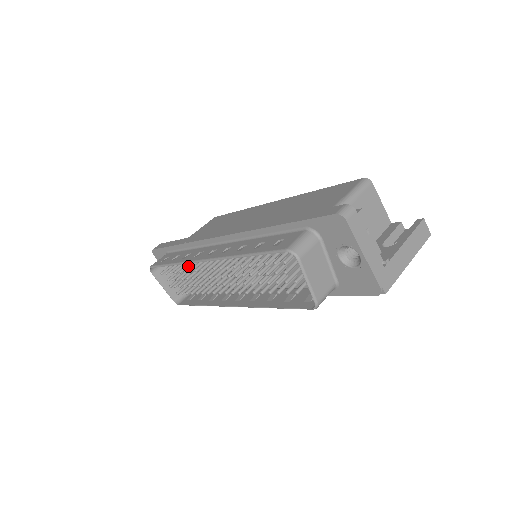
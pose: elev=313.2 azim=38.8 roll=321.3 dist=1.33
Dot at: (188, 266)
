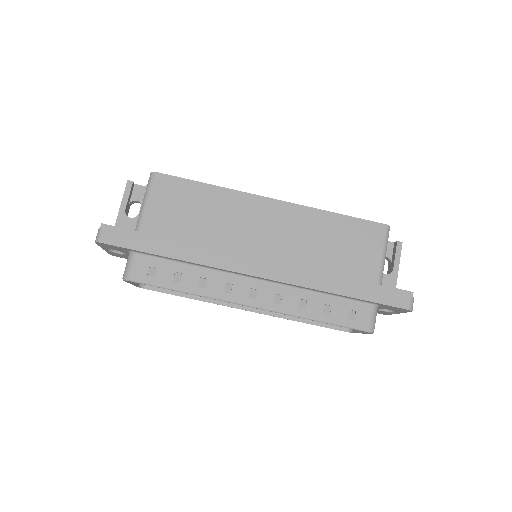
Dot at: occluded
